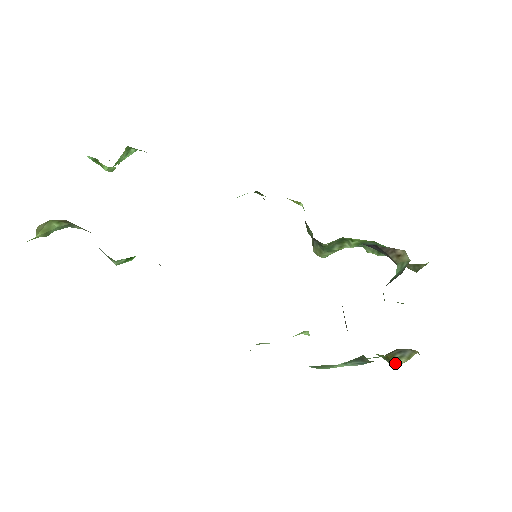
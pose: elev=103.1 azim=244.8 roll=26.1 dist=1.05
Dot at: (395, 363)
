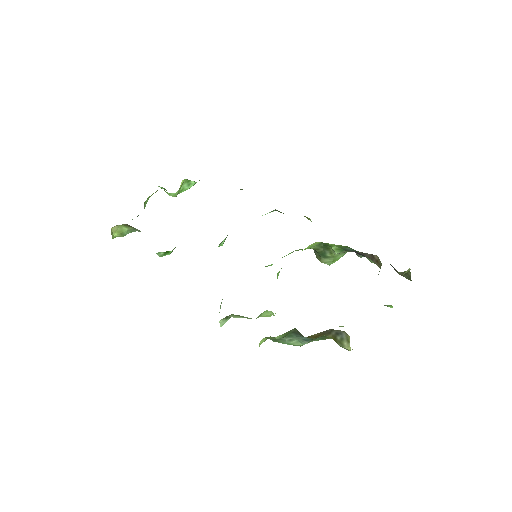
Dot at: (342, 346)
